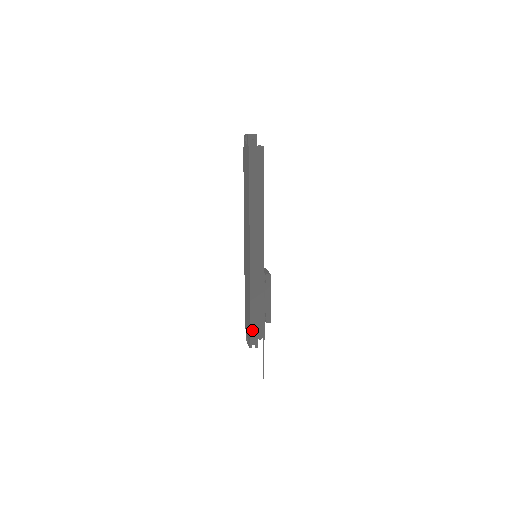
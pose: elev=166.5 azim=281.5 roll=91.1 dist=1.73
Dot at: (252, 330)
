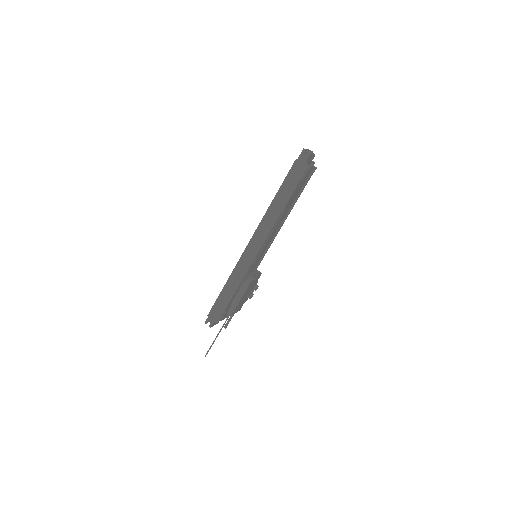
Dot at: (213, 310)
